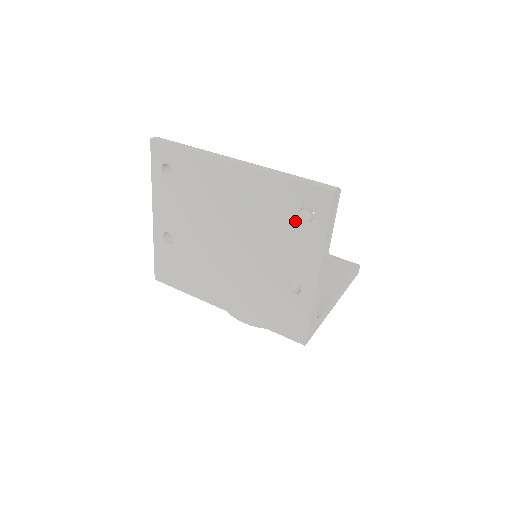
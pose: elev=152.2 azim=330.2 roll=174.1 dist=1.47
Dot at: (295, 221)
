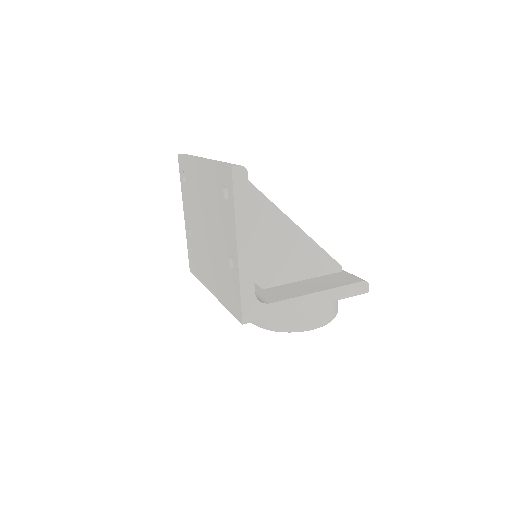
Dot at: (223, 200)
